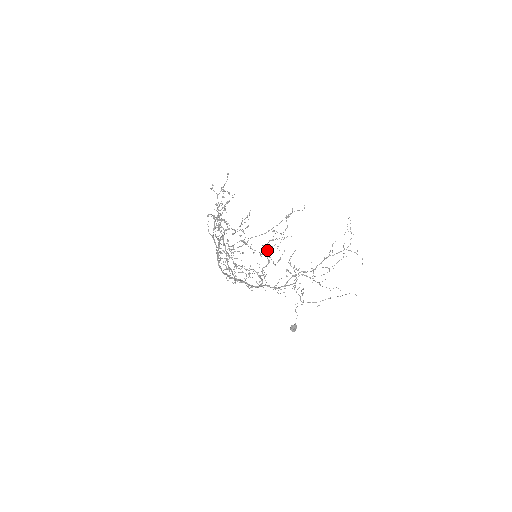
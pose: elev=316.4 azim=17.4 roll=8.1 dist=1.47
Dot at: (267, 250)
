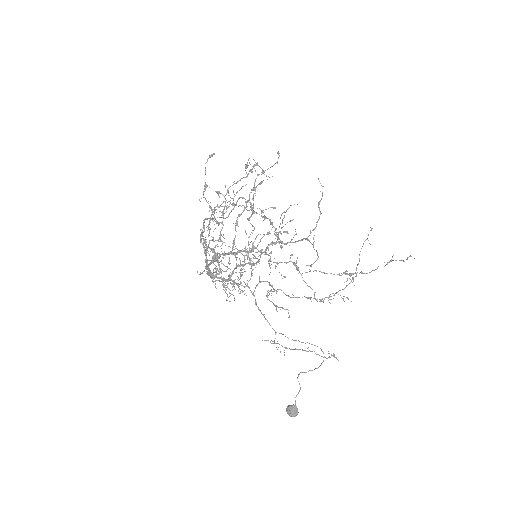
Dot at: (215, 210)
